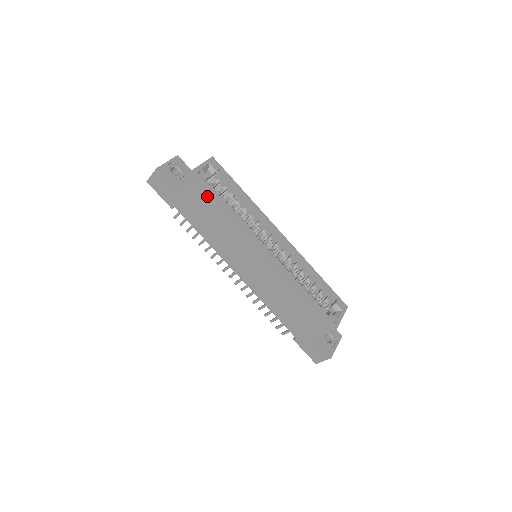
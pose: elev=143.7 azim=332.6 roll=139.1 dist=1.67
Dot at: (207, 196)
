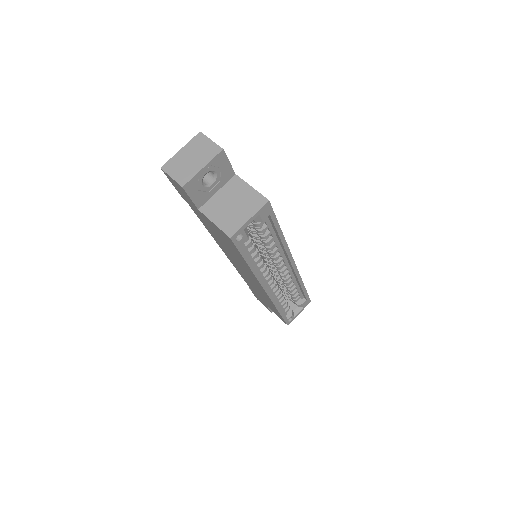
Dot at: (233, 248)
